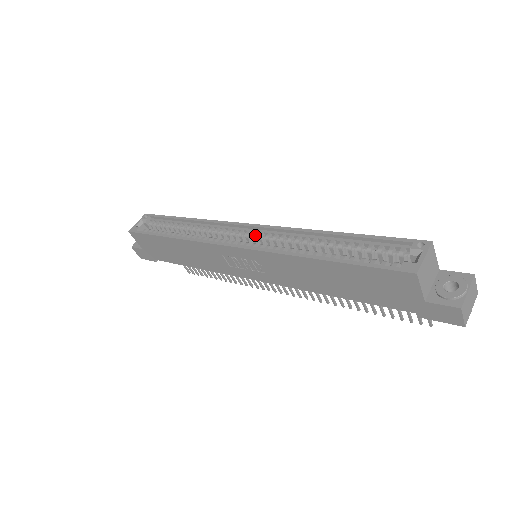
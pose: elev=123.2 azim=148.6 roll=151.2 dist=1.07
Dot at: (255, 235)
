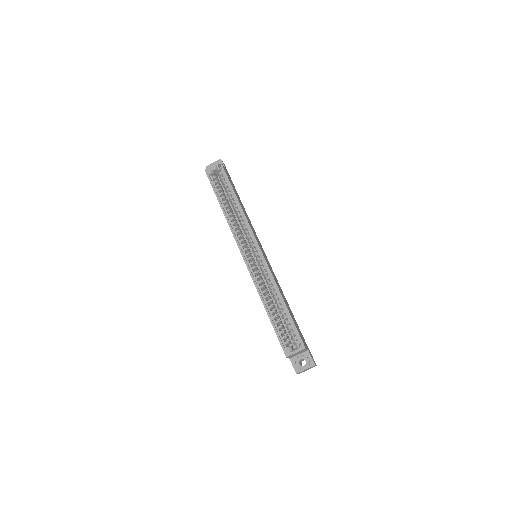
Dot at: (257, 256)
